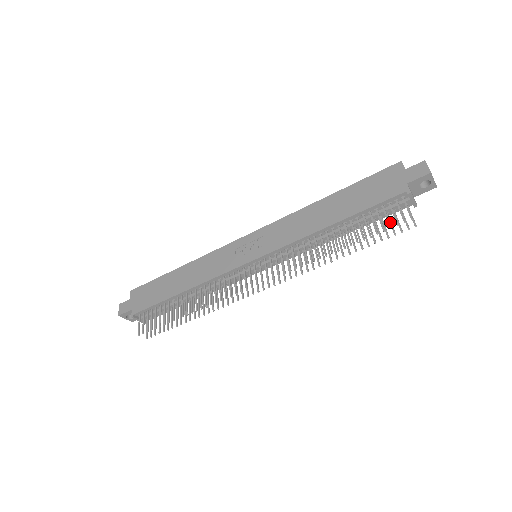
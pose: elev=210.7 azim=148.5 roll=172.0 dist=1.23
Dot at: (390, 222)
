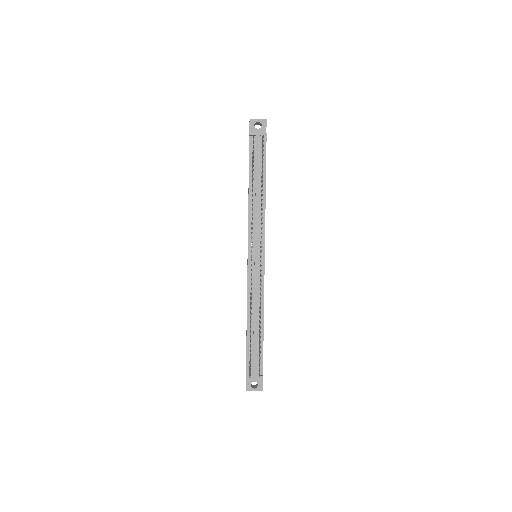
Dot at: (262, 152)
